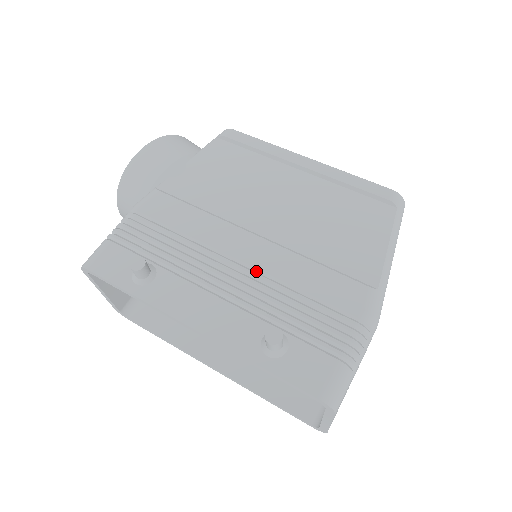
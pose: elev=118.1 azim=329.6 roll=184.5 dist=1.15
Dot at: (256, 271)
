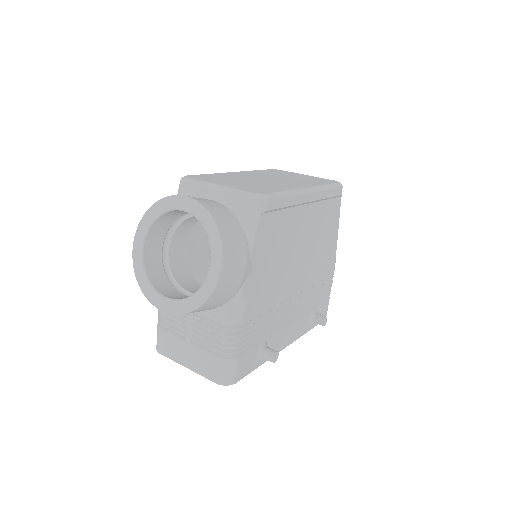
Dot at: (301, 293)
